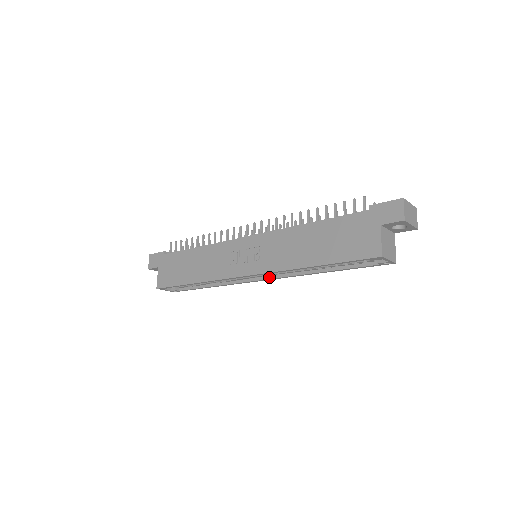
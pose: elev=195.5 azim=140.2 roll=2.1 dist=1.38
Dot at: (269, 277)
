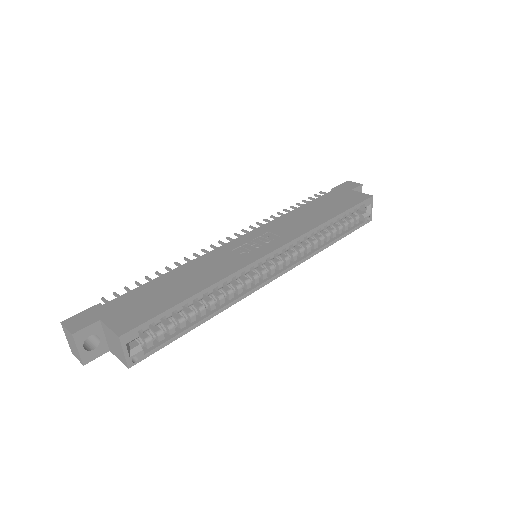
Dot at: (282, 269)
